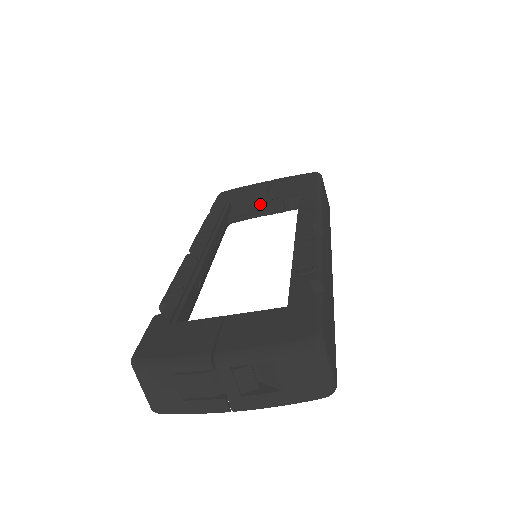
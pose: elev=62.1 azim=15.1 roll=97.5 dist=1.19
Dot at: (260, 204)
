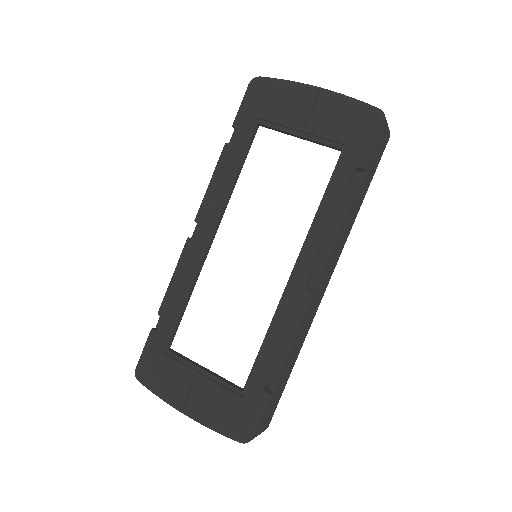
Dot at: occluded
